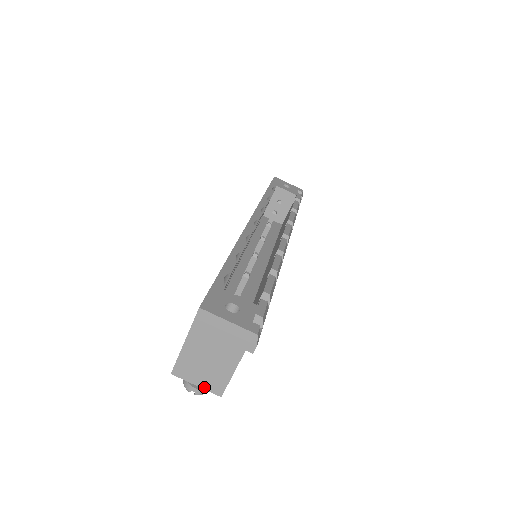
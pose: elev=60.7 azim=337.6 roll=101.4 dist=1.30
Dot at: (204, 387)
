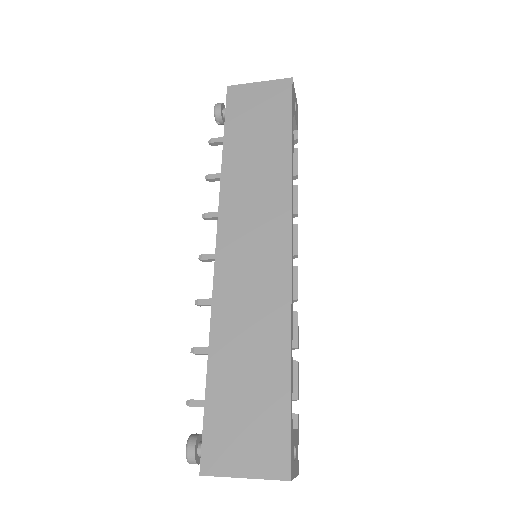
Dot at: occluded
